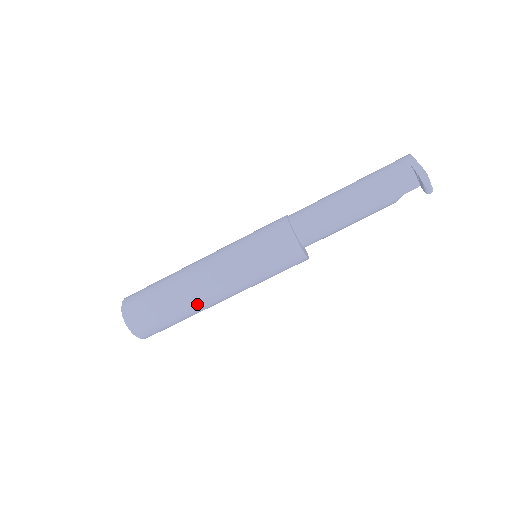
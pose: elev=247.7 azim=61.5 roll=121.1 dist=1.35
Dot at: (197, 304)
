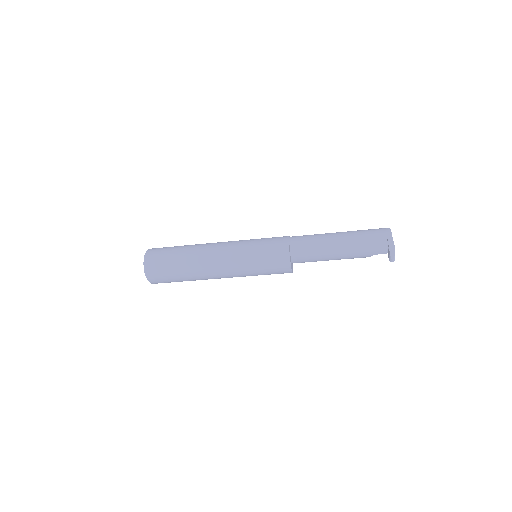
Dot at: (202, 275)
